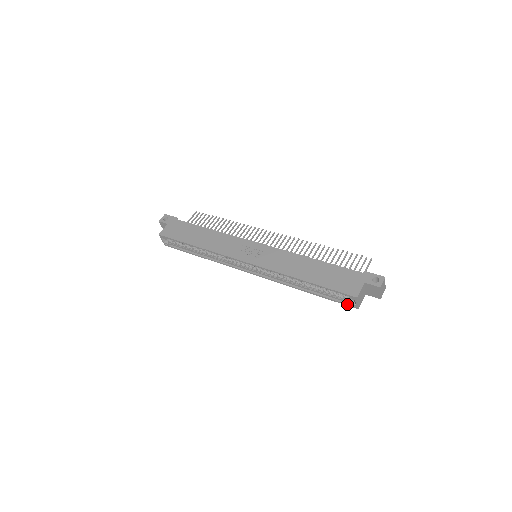
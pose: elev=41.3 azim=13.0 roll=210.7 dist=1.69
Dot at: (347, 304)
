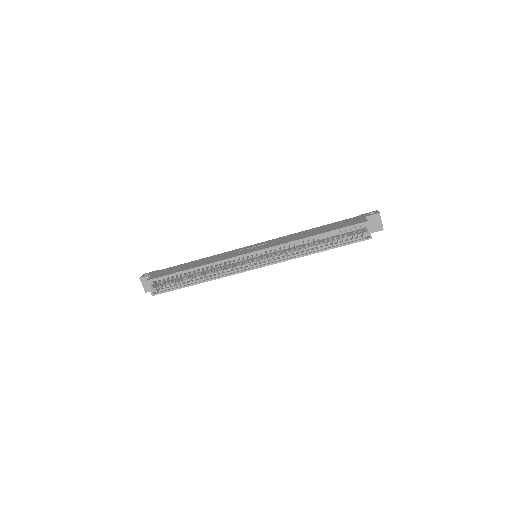
Dot at: (361, 239)
